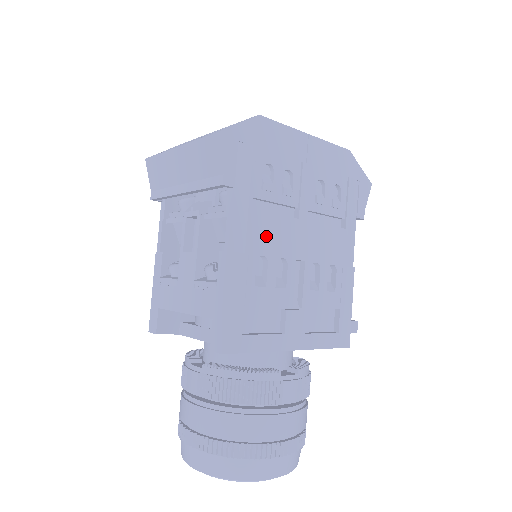
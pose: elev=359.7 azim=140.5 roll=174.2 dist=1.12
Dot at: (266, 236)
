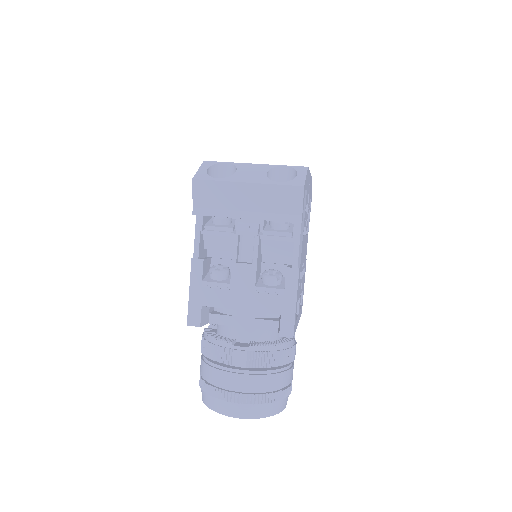
Dot at: (302, 252)
